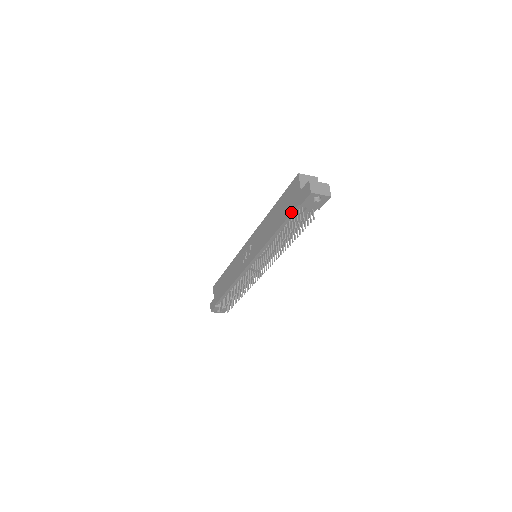
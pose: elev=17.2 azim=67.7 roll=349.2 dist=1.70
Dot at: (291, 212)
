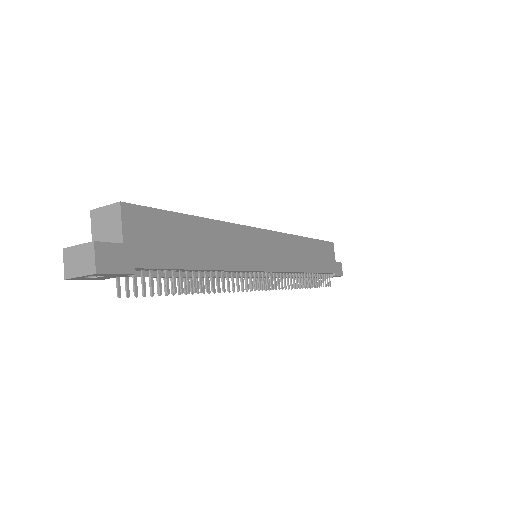
Dot at: occluded
